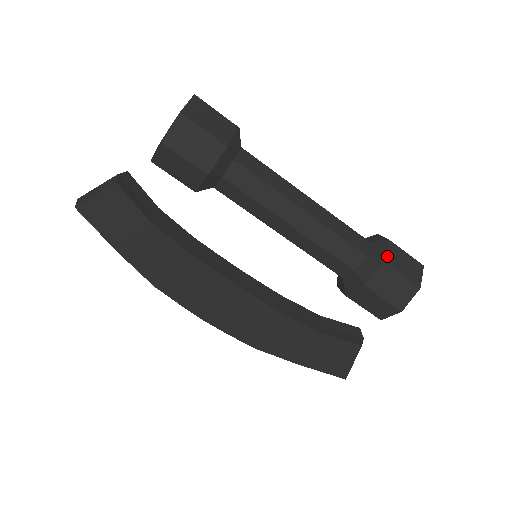
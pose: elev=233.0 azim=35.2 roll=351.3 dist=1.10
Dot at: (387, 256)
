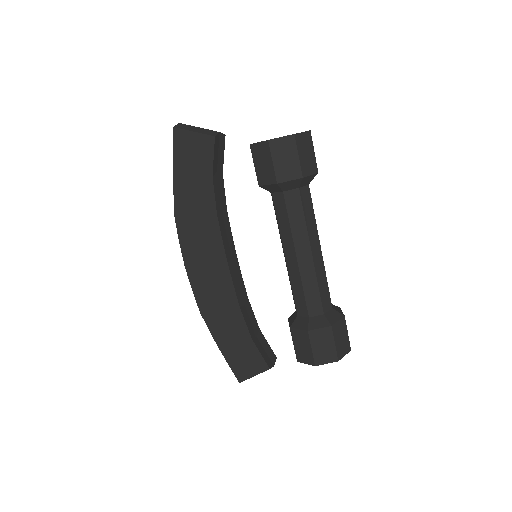
Dot at: (336, 325)
